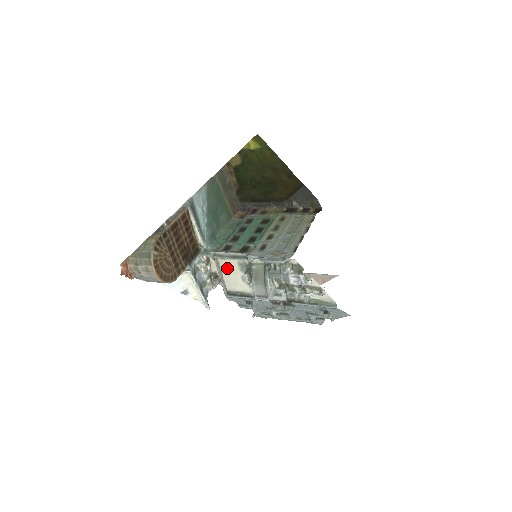
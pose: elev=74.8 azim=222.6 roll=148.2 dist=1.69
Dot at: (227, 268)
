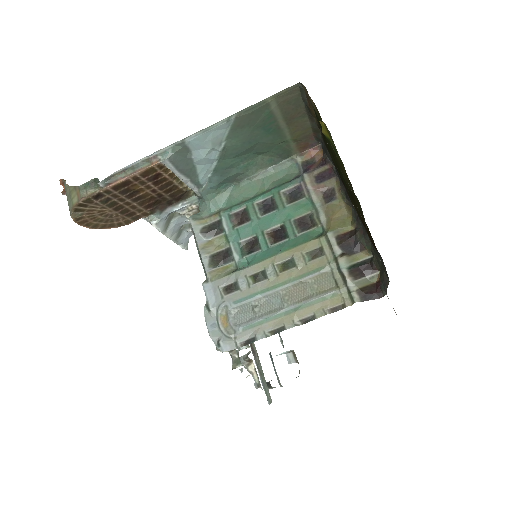
Dot at: occluded
